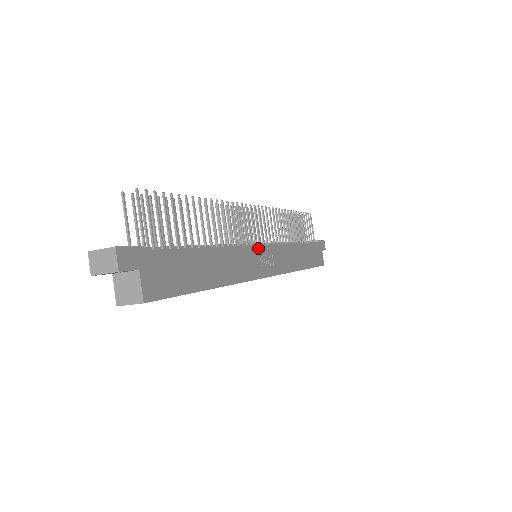
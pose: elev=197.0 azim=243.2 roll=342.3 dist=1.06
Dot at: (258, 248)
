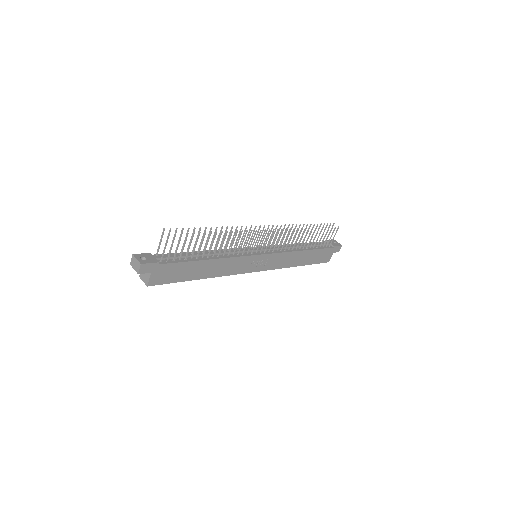
Dot at: (255, 257)
